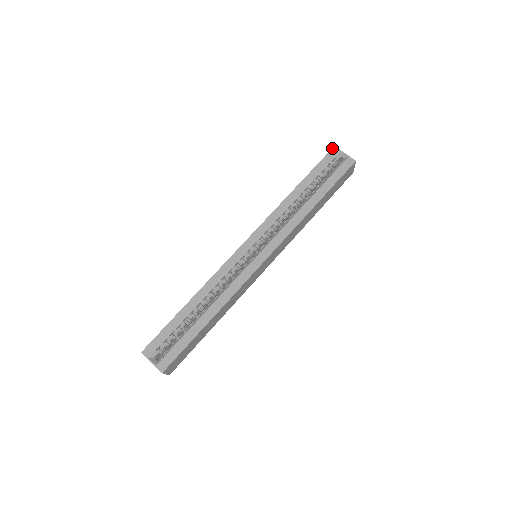
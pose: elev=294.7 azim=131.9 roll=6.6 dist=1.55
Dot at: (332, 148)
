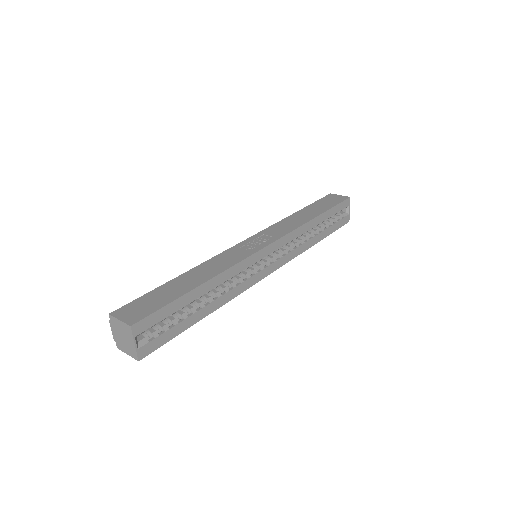
Dot at: (349, 198)
